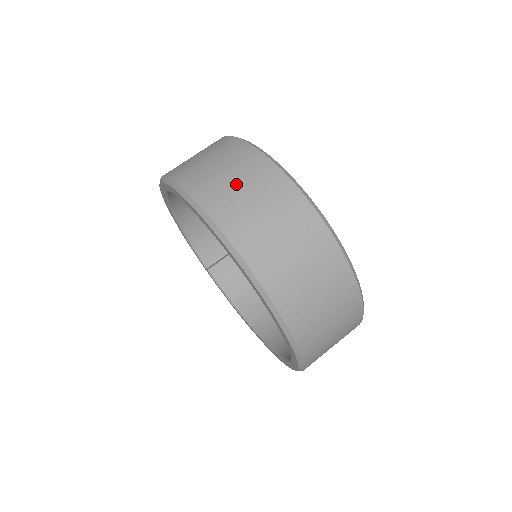
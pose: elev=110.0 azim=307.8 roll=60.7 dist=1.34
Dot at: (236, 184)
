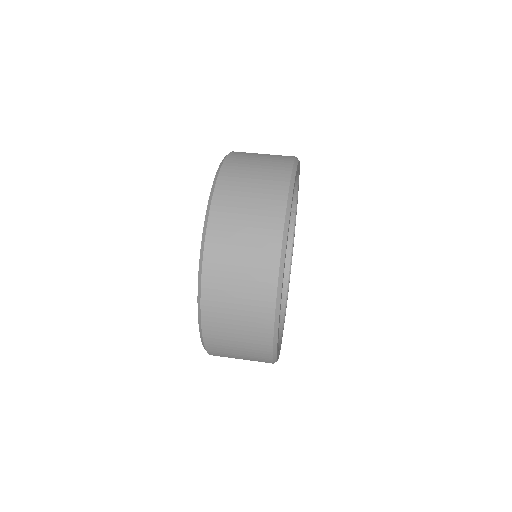
Dot at: (241, 252)
